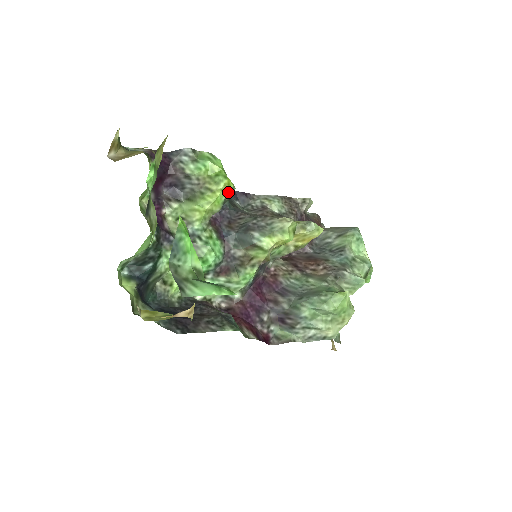
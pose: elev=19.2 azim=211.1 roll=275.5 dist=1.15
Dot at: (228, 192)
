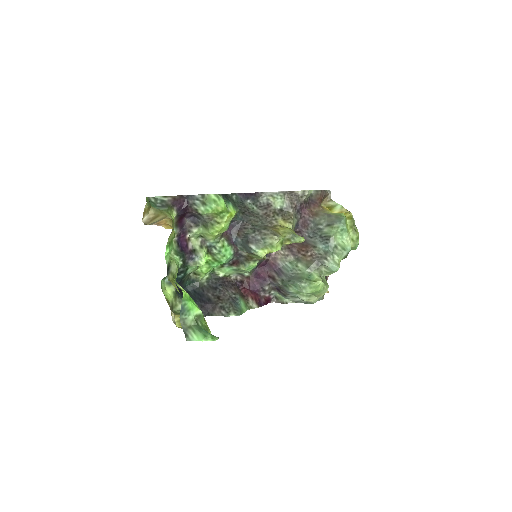
Dot at: (232, 217)
